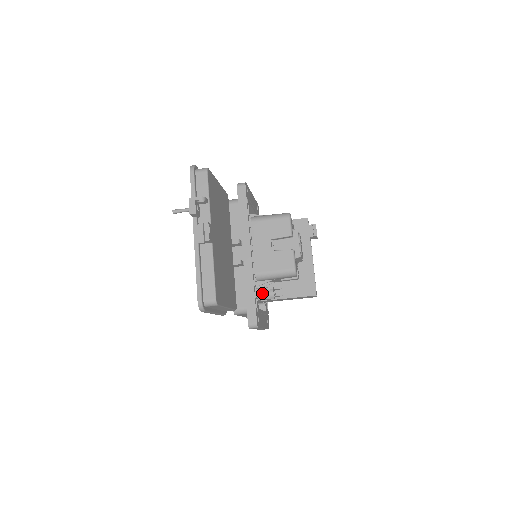
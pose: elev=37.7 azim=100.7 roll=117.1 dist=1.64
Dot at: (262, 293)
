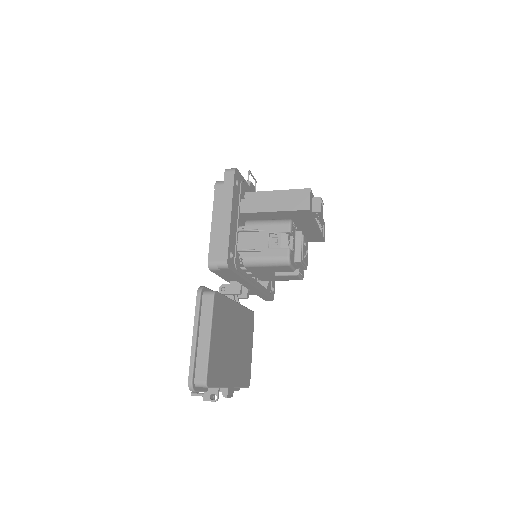
Dot at: occluded
